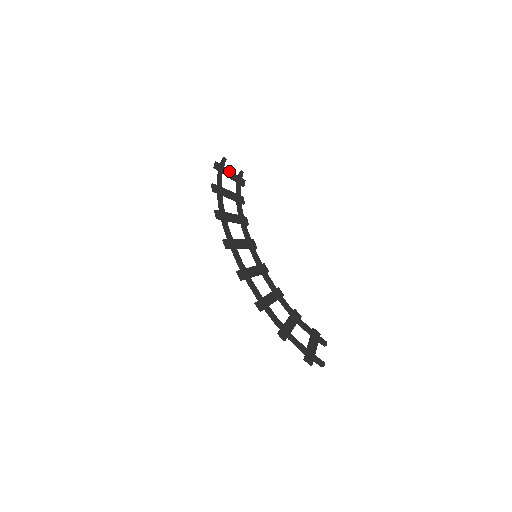
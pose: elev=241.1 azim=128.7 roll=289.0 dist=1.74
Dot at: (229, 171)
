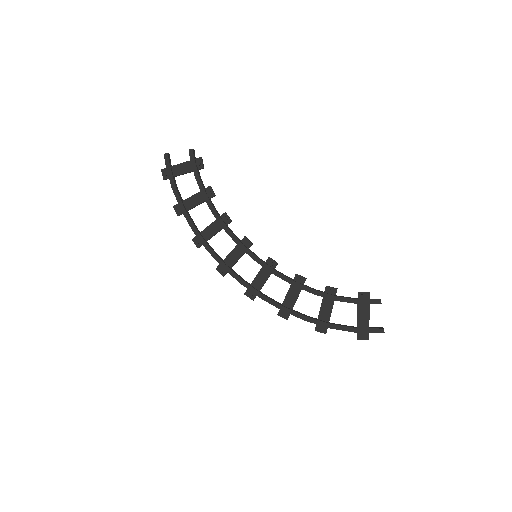
Dot at: (179, 166)
